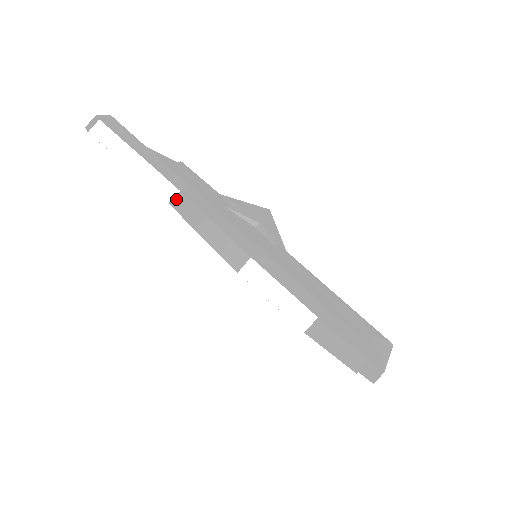
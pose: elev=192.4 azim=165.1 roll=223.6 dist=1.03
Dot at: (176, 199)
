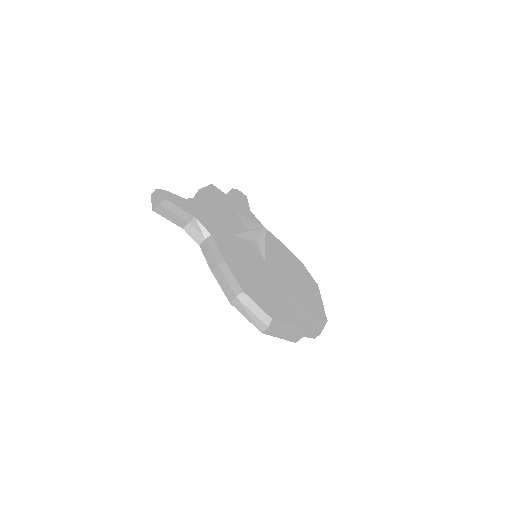
Dot at: (203, 244)
